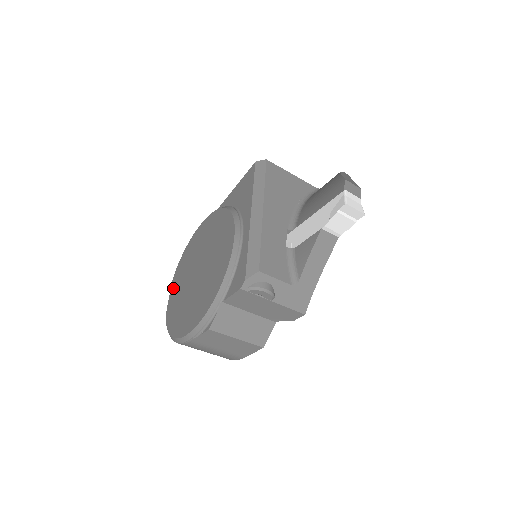
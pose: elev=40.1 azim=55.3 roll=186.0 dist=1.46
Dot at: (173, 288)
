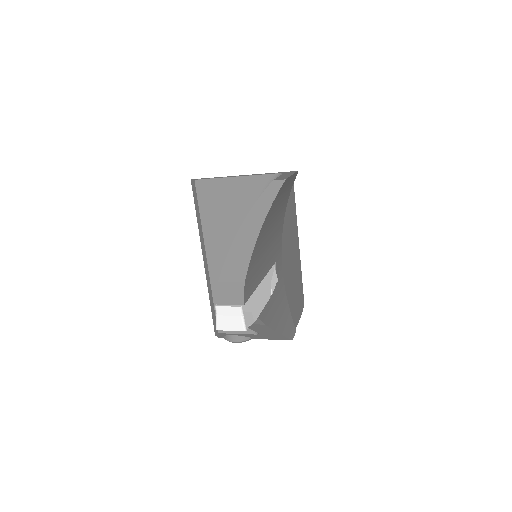
Dot at: occluded
